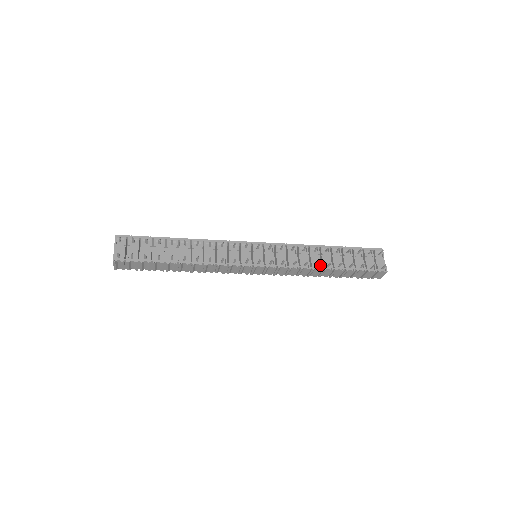
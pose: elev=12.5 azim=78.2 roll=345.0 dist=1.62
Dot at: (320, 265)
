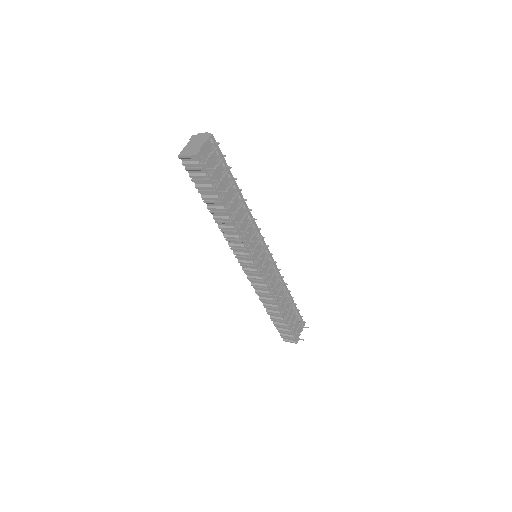
Dot at: (280, 304)
